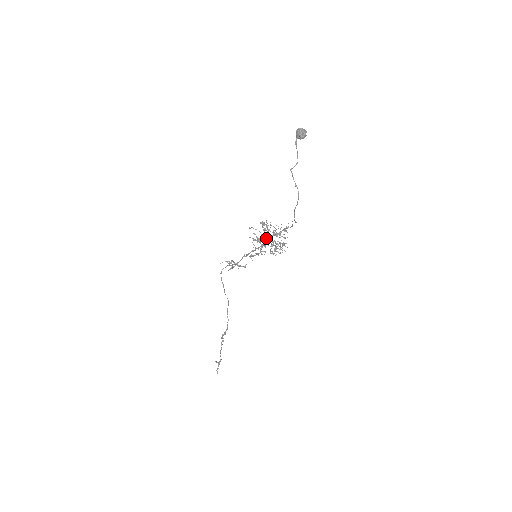
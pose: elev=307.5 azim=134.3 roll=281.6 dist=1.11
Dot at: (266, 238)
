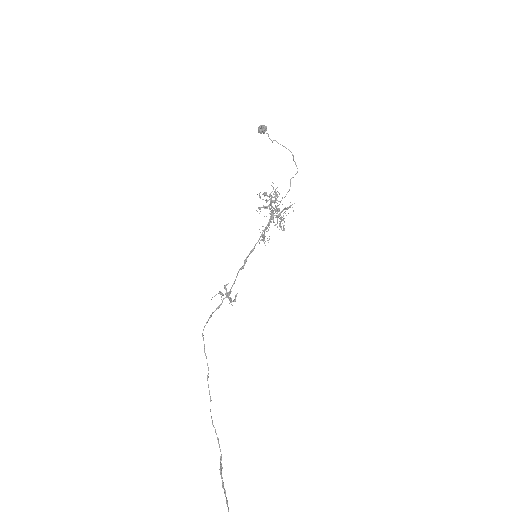
Dot at: (272, 209)
